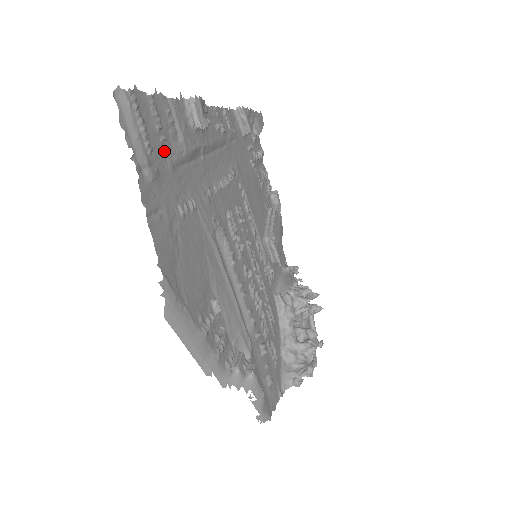
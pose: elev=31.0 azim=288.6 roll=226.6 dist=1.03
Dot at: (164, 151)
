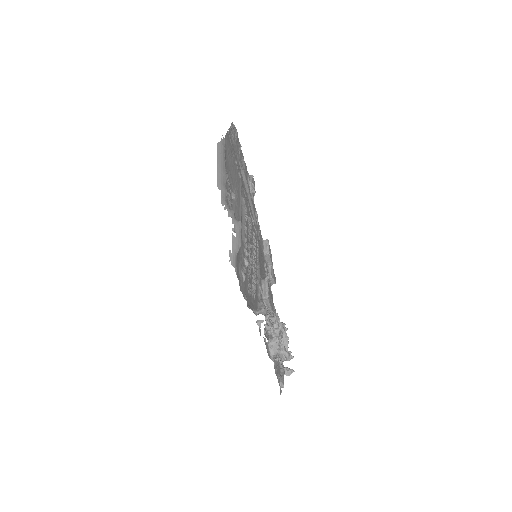
Dot at: (238, 153)
